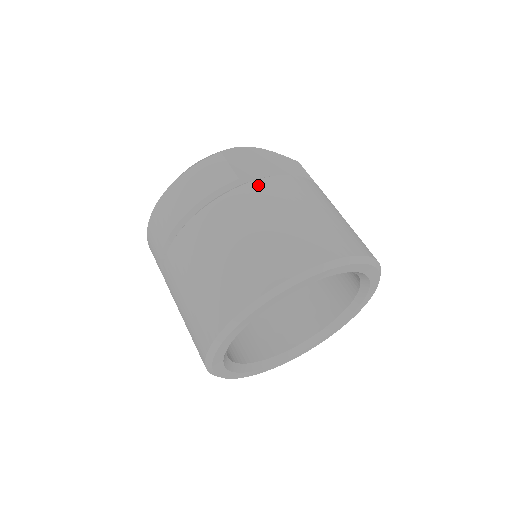
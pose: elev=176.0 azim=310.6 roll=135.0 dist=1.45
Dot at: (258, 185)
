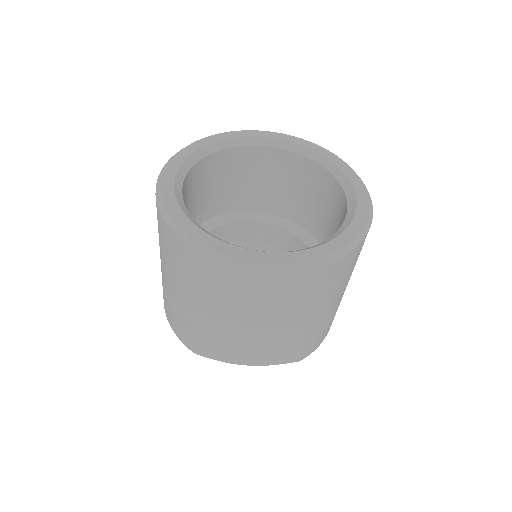
Dot at: occluded
